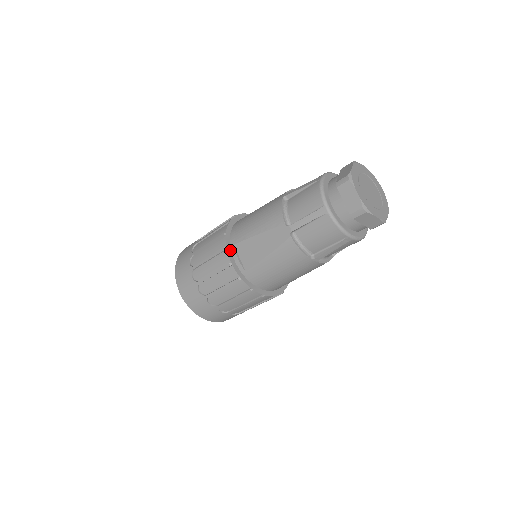
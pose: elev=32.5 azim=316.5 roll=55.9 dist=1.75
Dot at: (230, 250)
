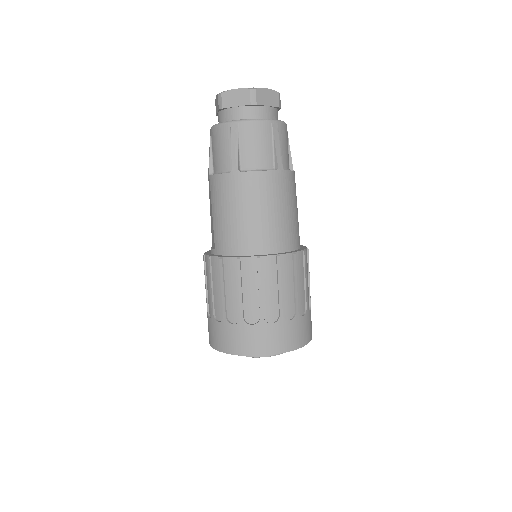
Dot at: occluded
